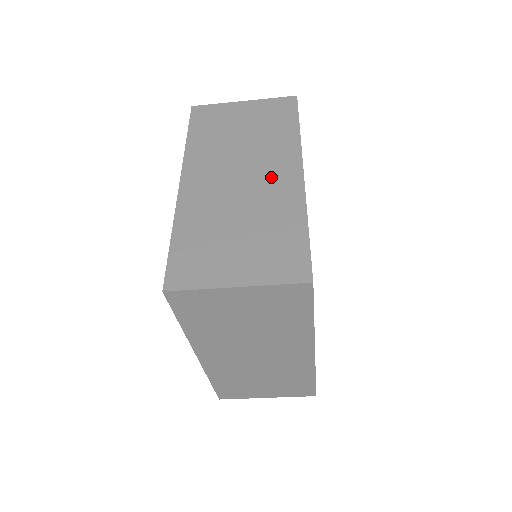
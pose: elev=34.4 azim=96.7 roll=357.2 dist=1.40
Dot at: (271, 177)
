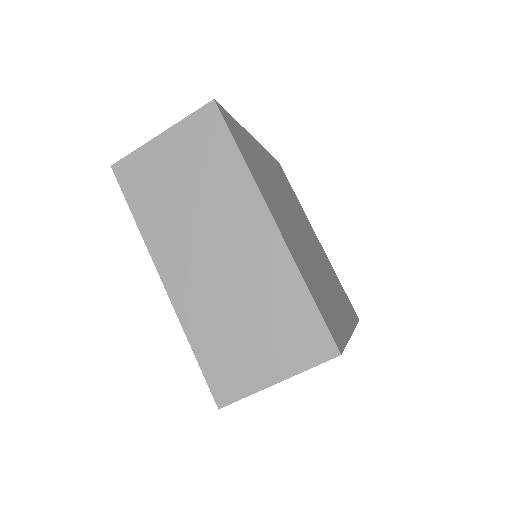
Dot at: (245, 241)
